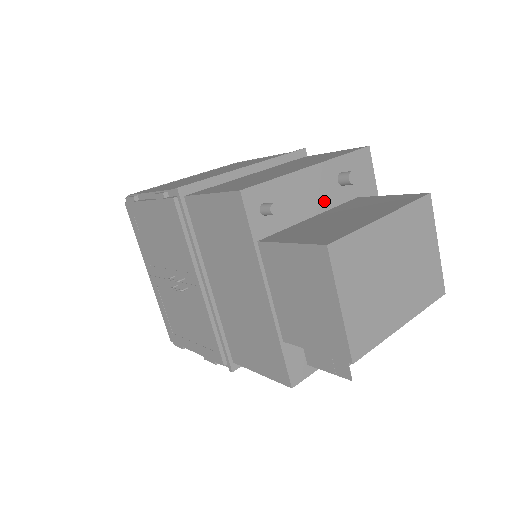
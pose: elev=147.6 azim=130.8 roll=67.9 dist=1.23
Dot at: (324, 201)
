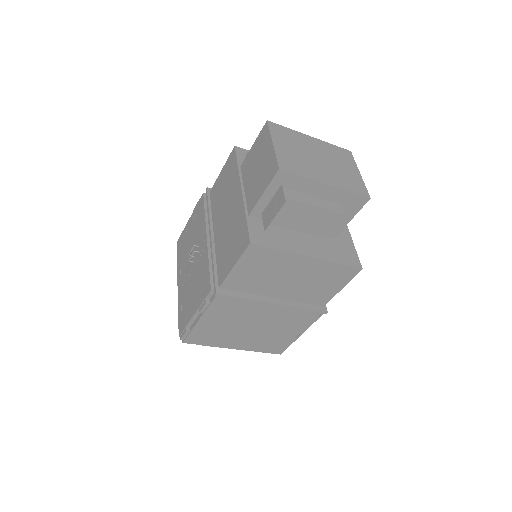
Dot at: occluded
